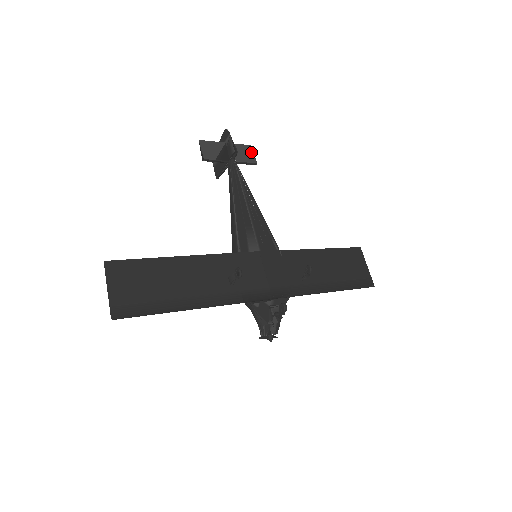
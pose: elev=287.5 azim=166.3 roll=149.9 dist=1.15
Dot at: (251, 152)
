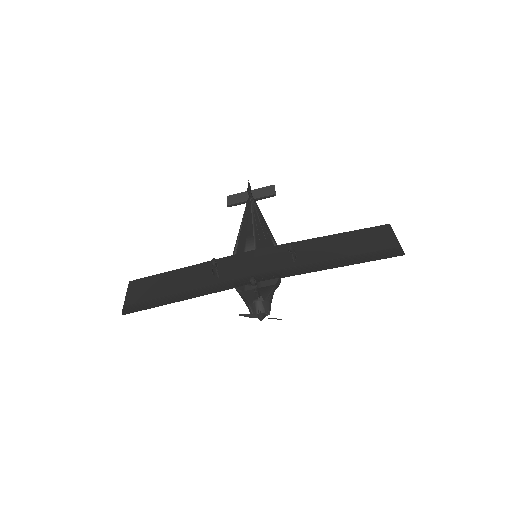
Dot at: (273, 188)
